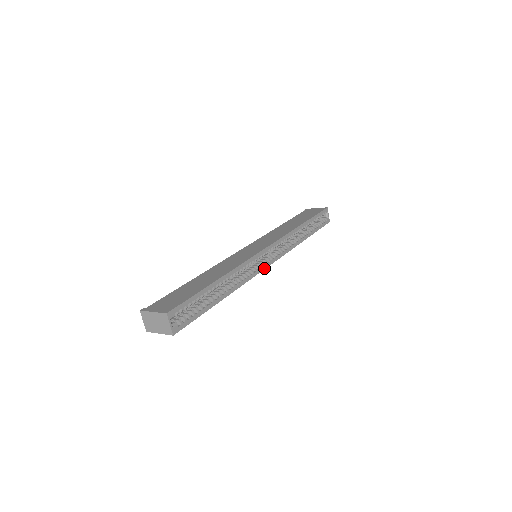
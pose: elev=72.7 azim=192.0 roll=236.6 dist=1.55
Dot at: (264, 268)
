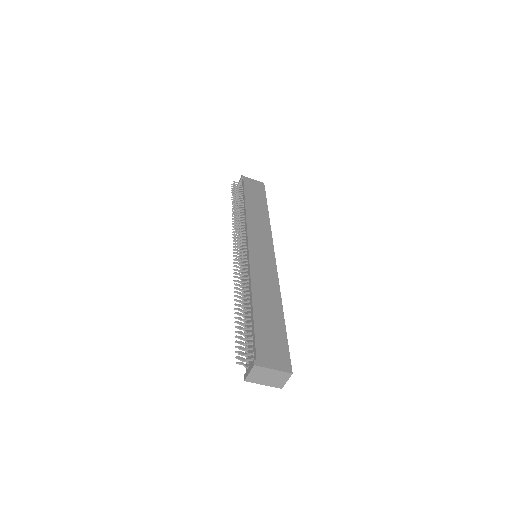
Dot at: occluded
